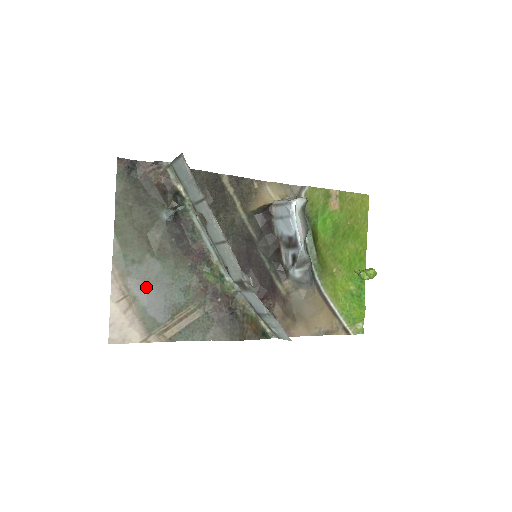
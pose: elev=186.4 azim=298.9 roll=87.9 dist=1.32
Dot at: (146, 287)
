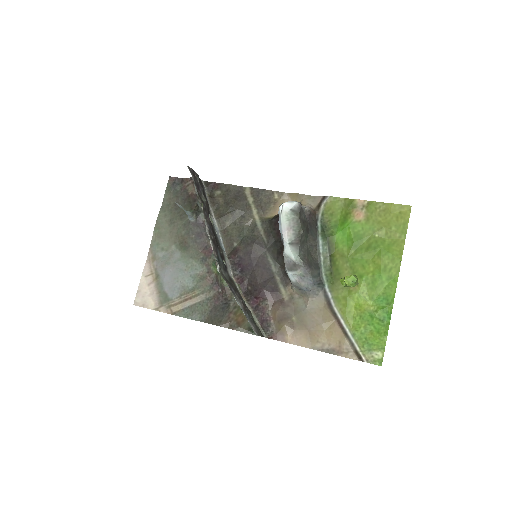
Dot at: (166, 269)
